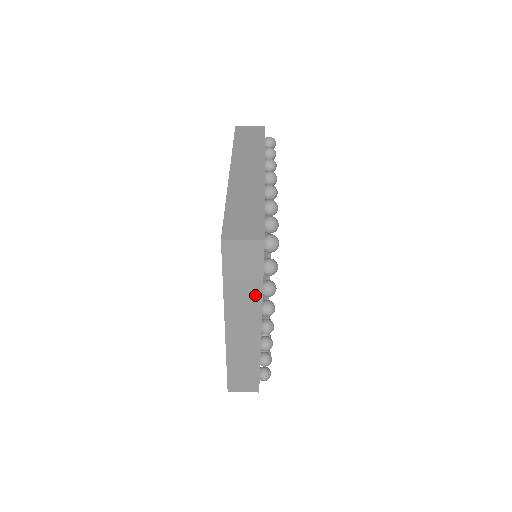
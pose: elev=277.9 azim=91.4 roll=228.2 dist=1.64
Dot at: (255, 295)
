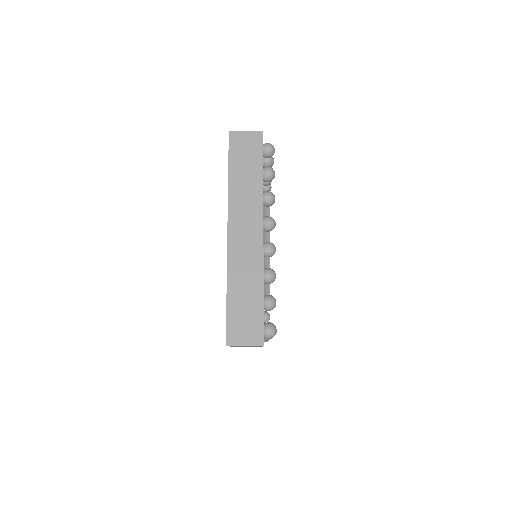
Dot at: (256, 189)
